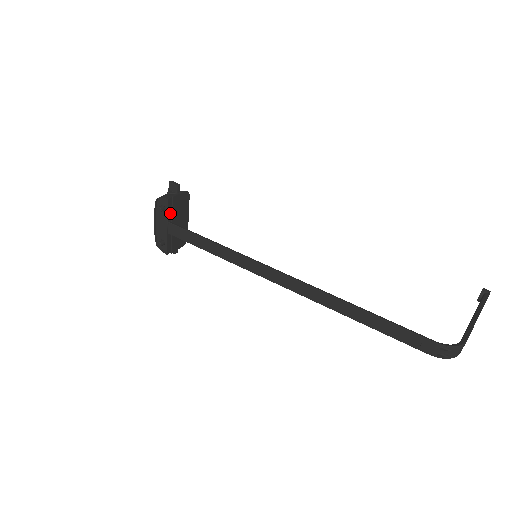
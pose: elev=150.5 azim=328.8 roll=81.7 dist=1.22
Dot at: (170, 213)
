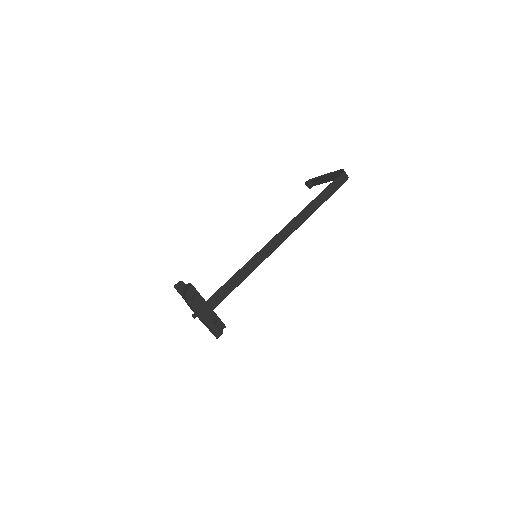
Dot at: (200, 296)
